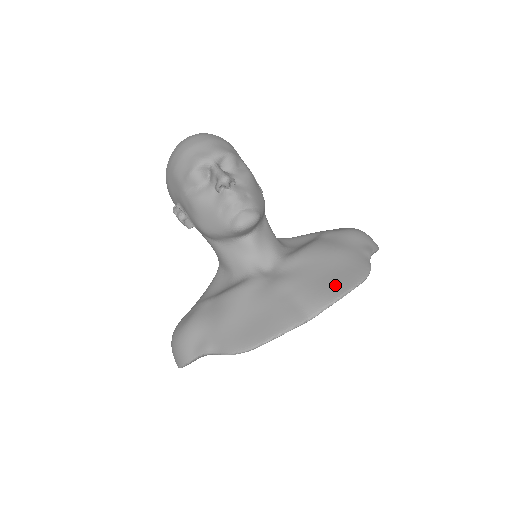
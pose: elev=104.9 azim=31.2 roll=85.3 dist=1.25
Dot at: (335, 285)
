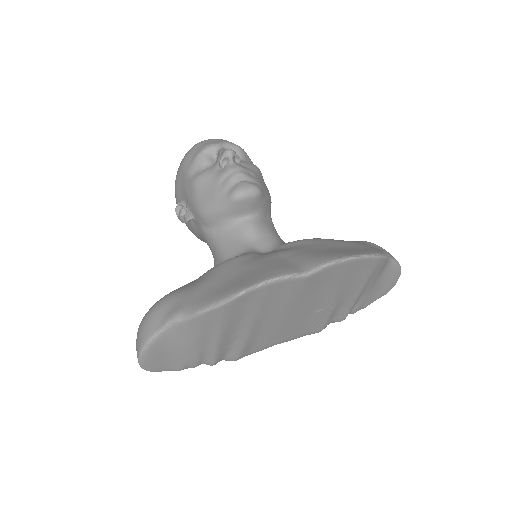
Dot at: (341, 252)
